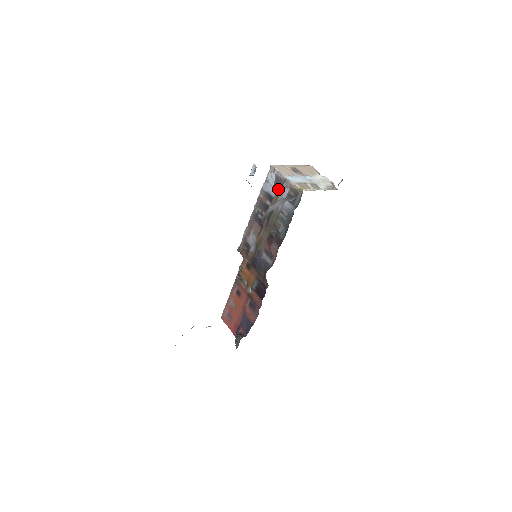
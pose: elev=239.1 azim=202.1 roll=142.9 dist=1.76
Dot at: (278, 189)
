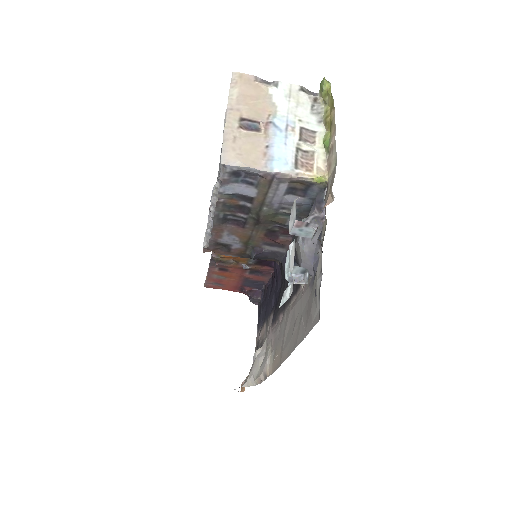
Dot at: (260, 188)
